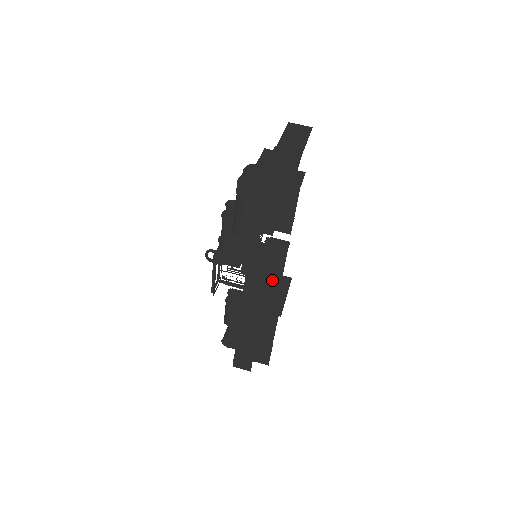
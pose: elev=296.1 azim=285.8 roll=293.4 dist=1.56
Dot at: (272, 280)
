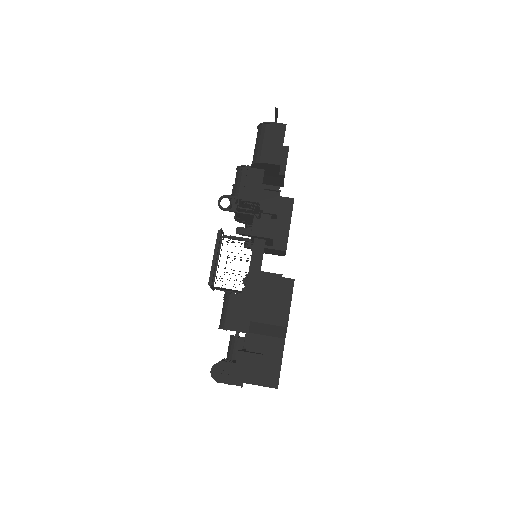
Dot at: occluded
